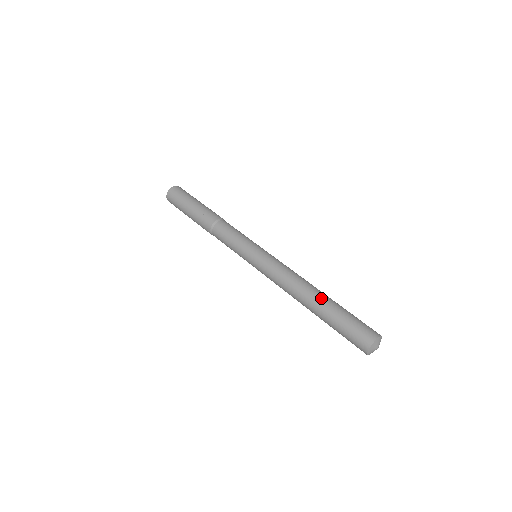
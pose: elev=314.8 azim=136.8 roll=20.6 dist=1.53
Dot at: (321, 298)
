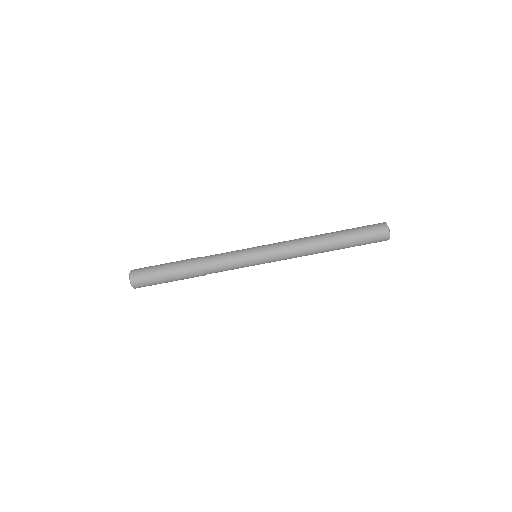
Dot at: (334, 245)
